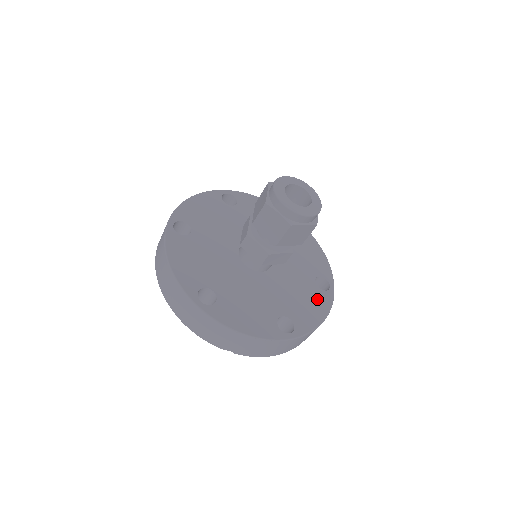
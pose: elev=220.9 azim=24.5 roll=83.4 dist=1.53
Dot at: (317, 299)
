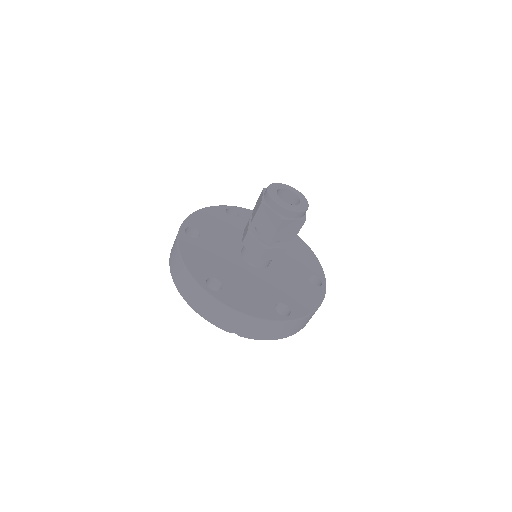
Dot at: (311, 292)
